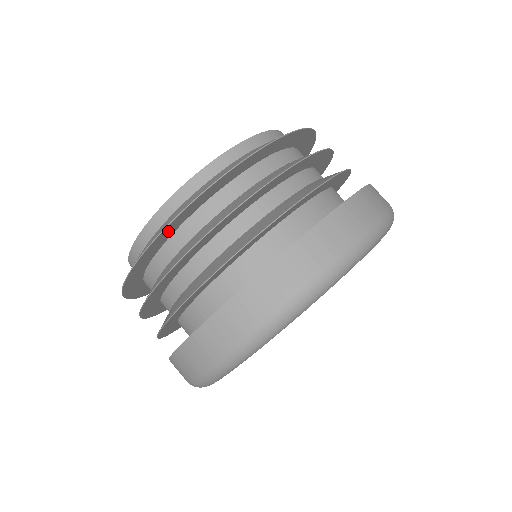
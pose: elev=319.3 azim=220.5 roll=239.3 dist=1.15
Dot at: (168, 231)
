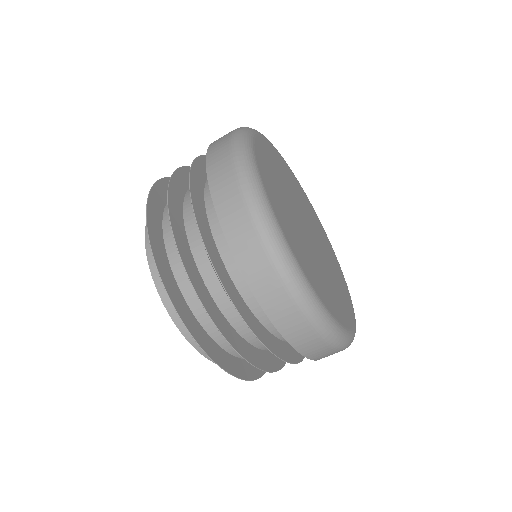
Dot at: (156, 244)
